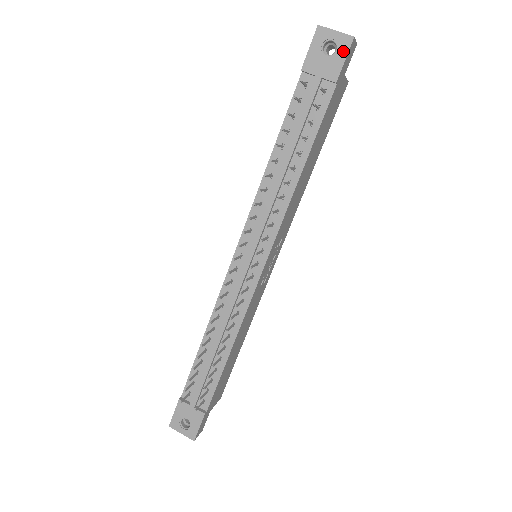
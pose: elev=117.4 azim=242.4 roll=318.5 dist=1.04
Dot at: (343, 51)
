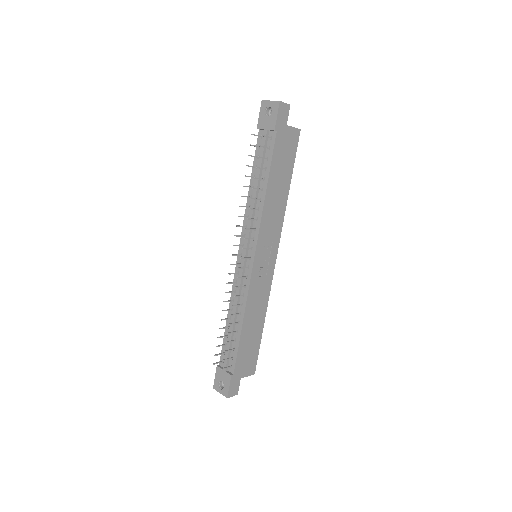
Dot at: (275, 111)
